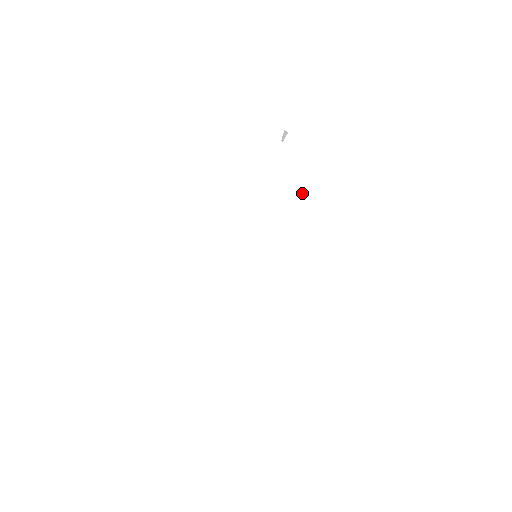
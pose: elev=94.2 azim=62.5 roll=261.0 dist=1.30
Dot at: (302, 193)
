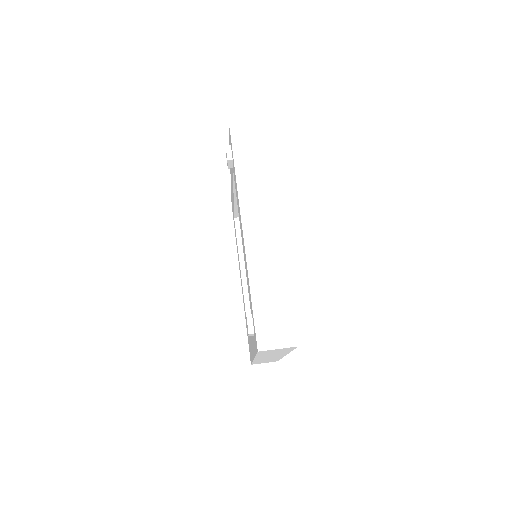
Dot at: (268, 191)
